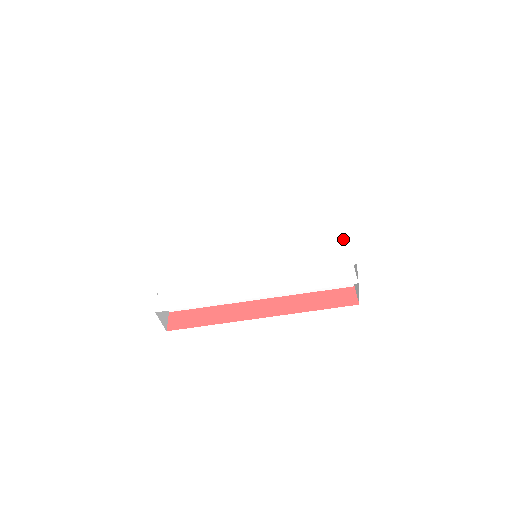
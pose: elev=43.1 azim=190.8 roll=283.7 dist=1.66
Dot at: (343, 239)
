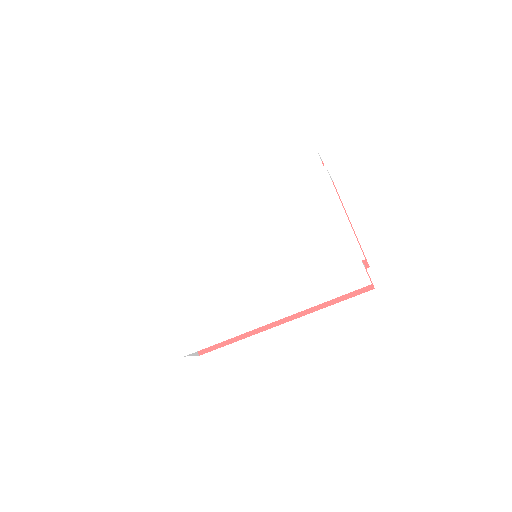
Dot at: (343, 228)
